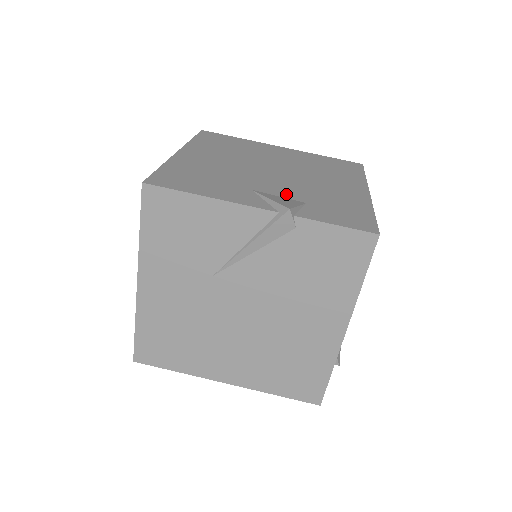
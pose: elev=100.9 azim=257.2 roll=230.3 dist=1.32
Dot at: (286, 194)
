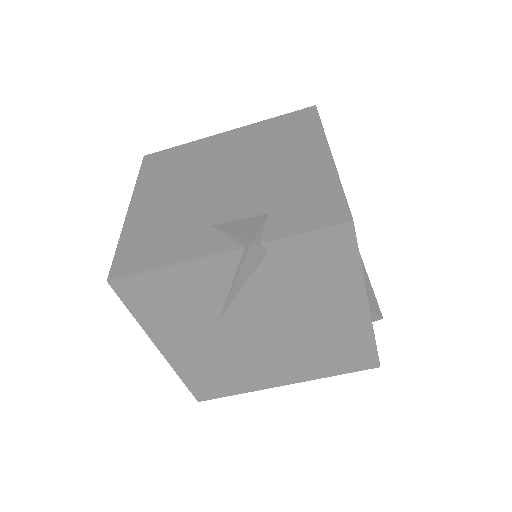
Dot at: (246, 211)
